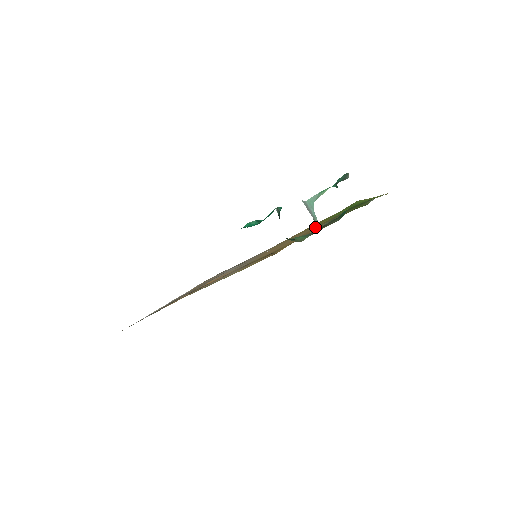
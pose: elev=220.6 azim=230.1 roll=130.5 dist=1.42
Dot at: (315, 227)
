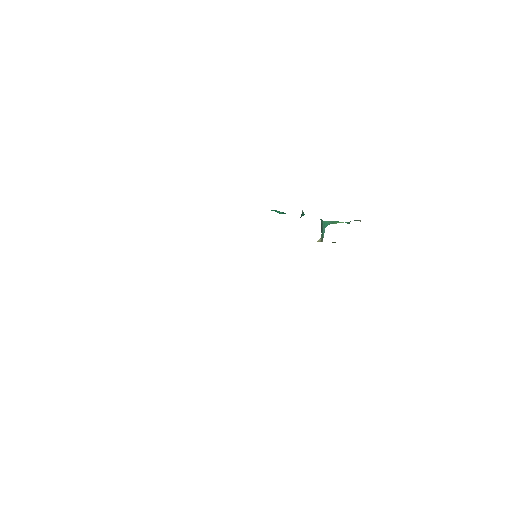
Dot at: (319, 241)
